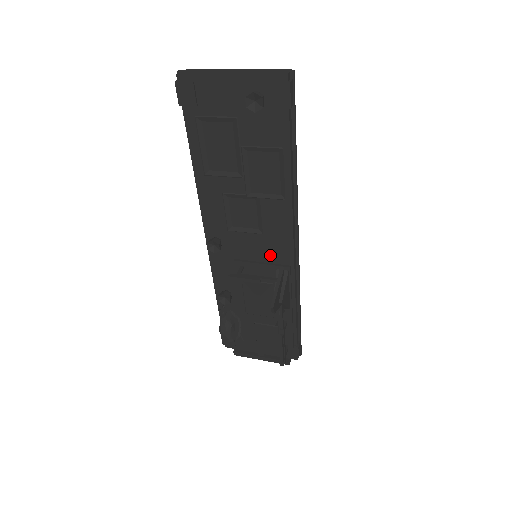
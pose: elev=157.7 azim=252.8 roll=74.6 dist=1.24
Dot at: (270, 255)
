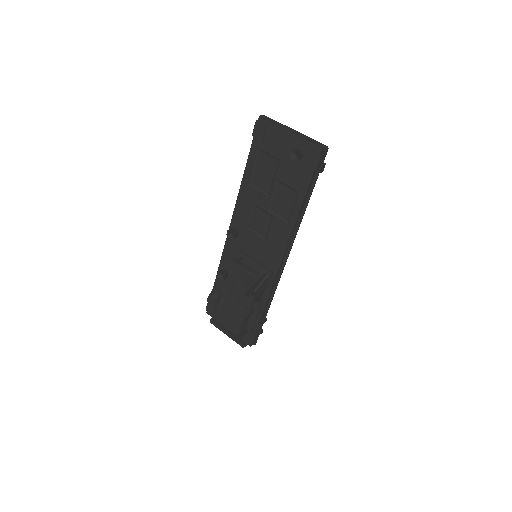
Dot at: (265, 259)
